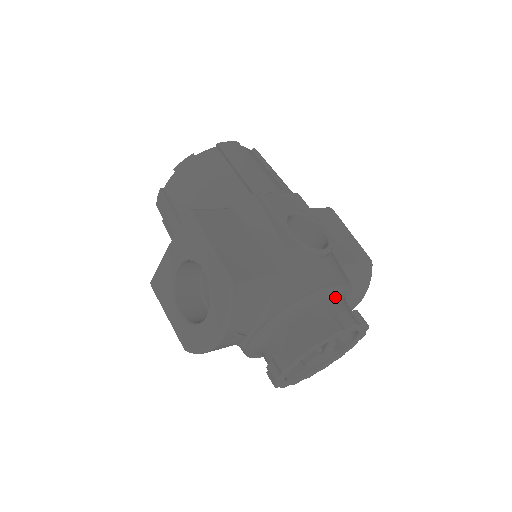
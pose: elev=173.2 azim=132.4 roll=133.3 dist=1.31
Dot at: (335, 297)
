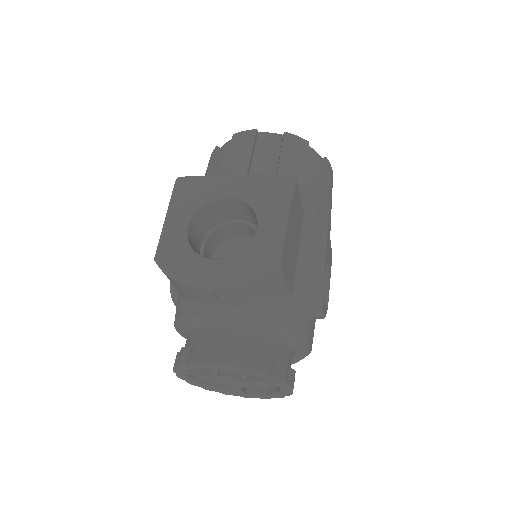
Dot at: (293, 352)
